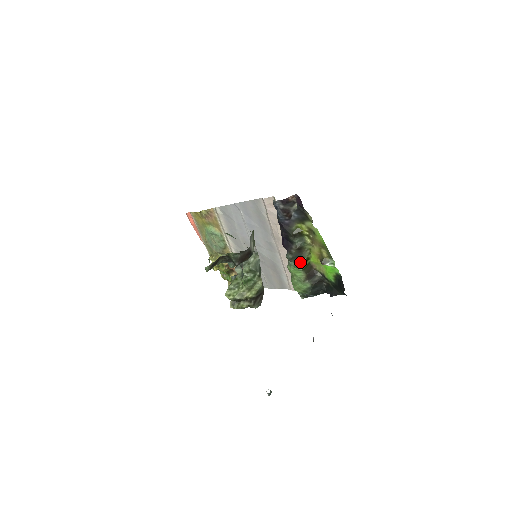
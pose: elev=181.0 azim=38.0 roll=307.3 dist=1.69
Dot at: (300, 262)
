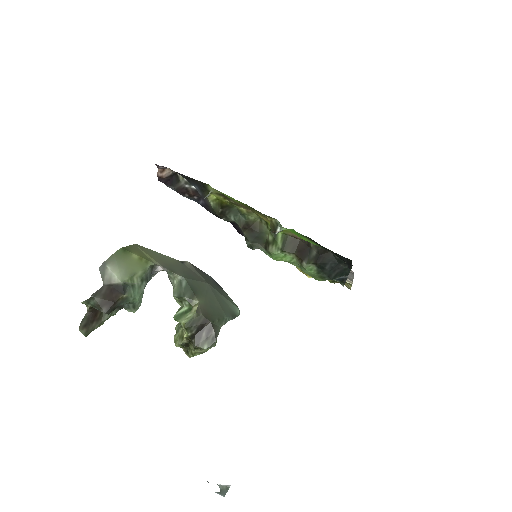
Dot at: (267, 243)
